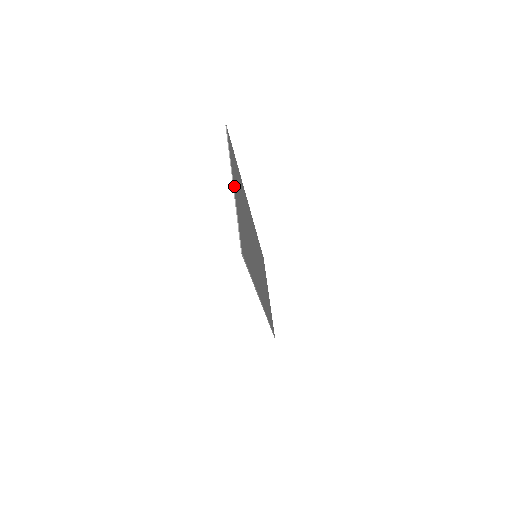
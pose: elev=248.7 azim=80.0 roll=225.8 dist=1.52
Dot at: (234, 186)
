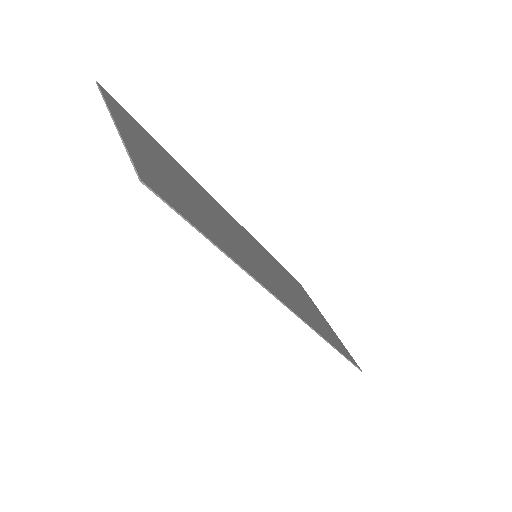
Dot at: (120, 127)
